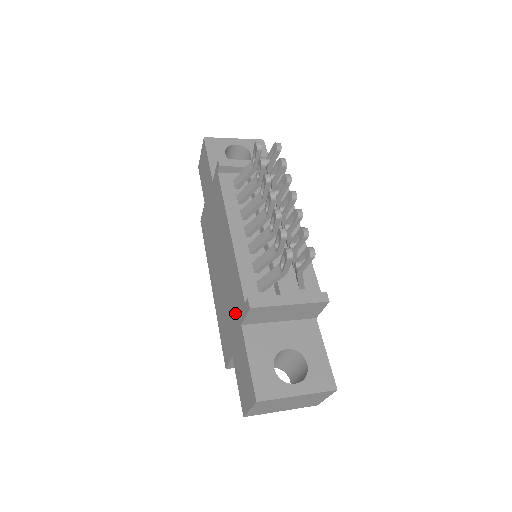
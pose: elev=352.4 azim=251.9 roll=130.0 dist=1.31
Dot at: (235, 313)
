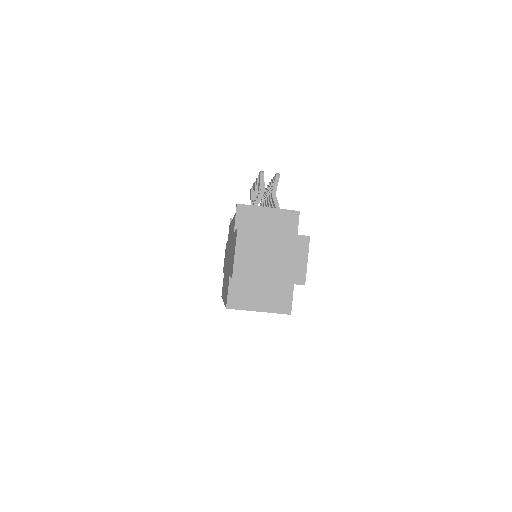
Dot at: occluded
